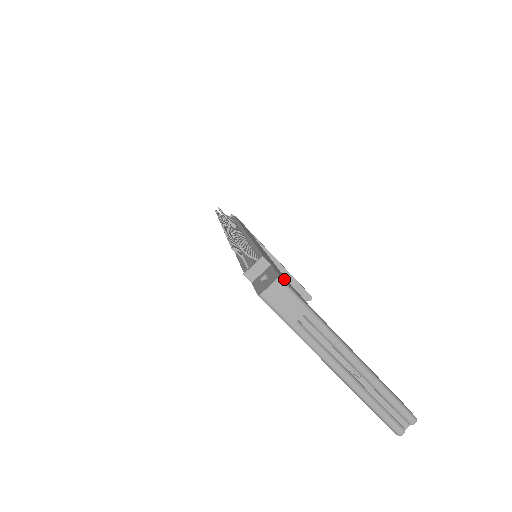
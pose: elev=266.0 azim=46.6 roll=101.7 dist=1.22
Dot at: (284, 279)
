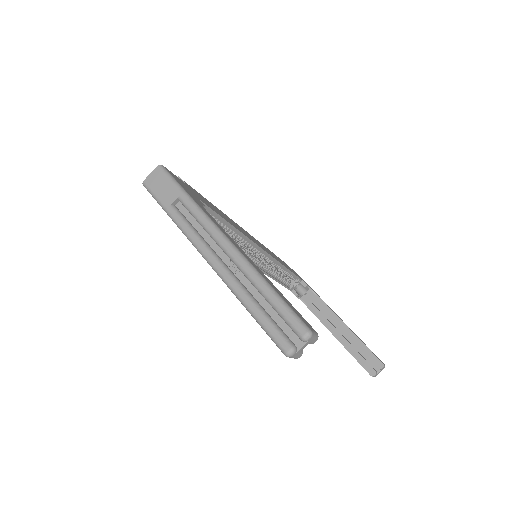
Dot at: (183, 184)
